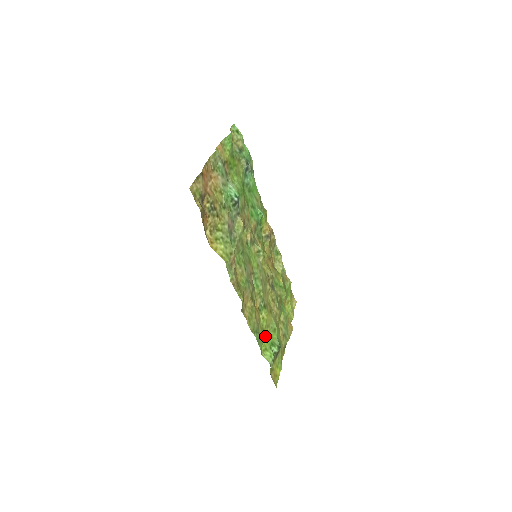
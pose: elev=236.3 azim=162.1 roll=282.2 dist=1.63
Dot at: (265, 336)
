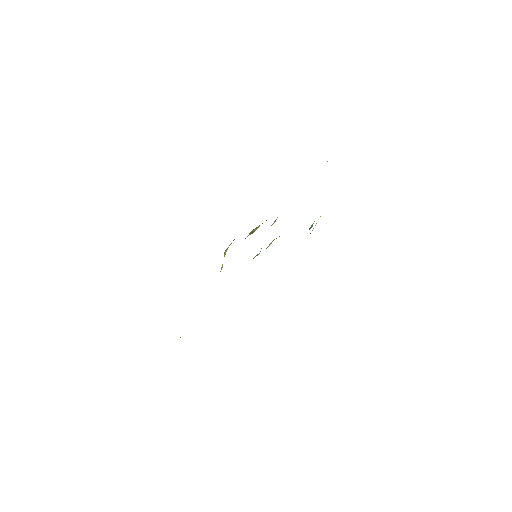
Dot at: occluded
